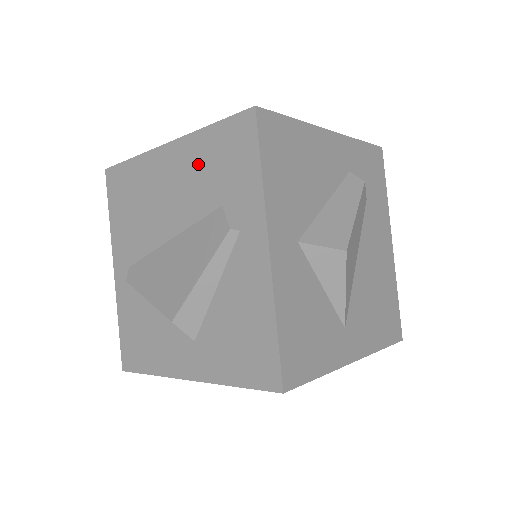
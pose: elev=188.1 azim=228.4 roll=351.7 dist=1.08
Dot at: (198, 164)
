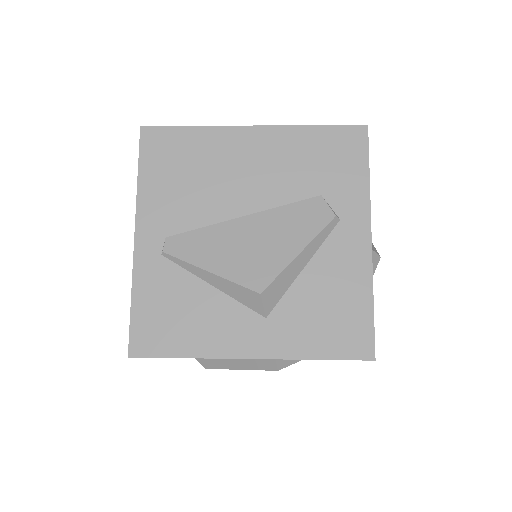
Dot at: (295, 154)
